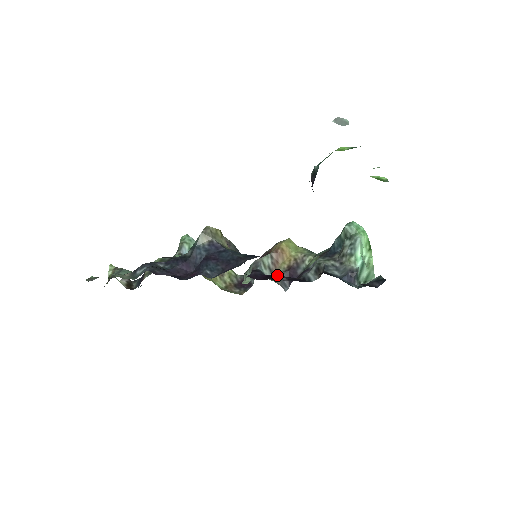
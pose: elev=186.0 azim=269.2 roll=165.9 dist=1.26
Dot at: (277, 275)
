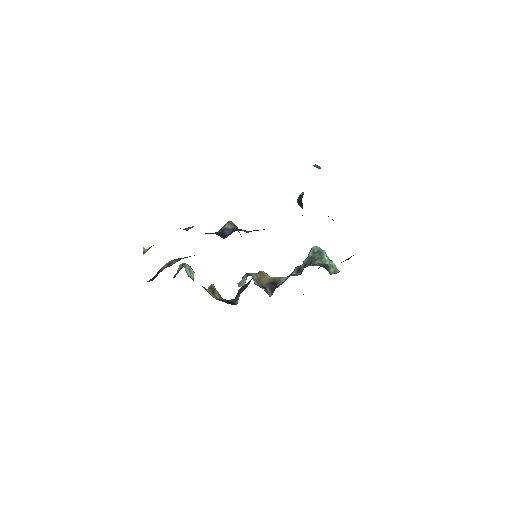
Dot at: occluded
